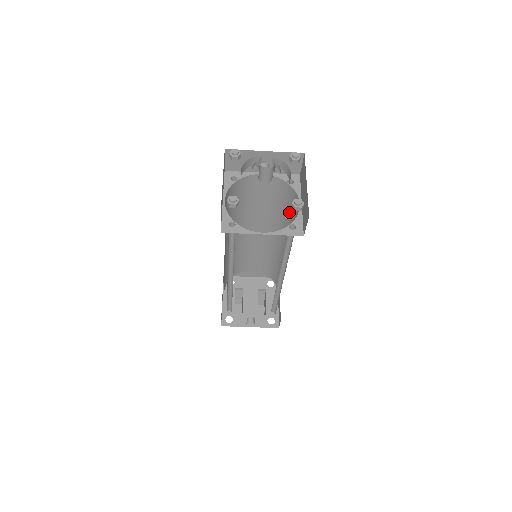
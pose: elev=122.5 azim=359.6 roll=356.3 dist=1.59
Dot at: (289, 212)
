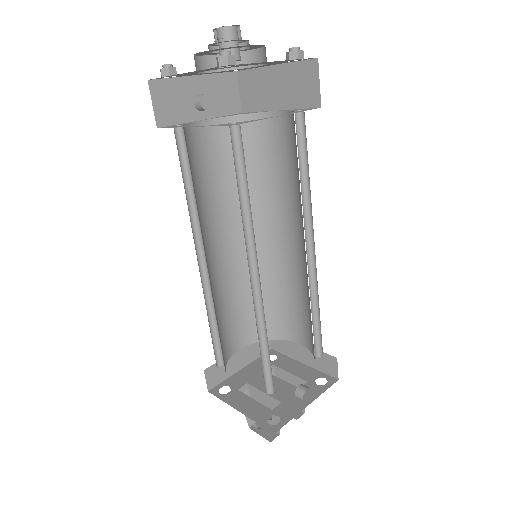
Dot at: (259, 163)
